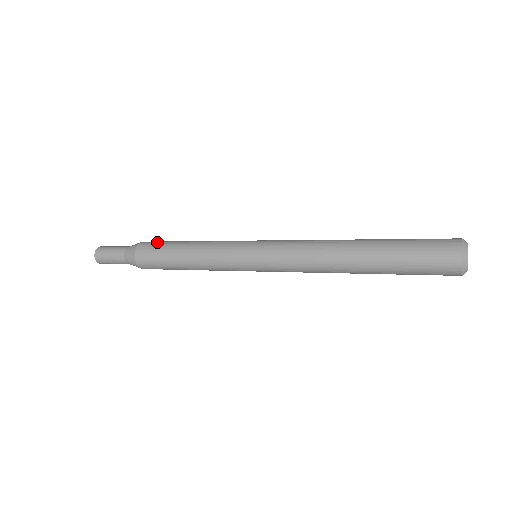
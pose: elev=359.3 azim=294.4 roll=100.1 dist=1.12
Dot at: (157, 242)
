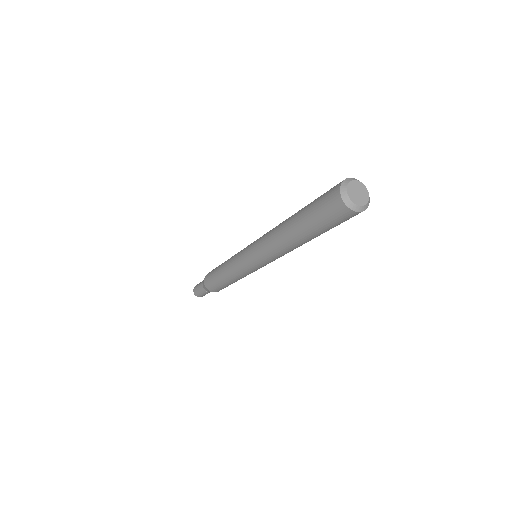
Dot at: (212, 270)
